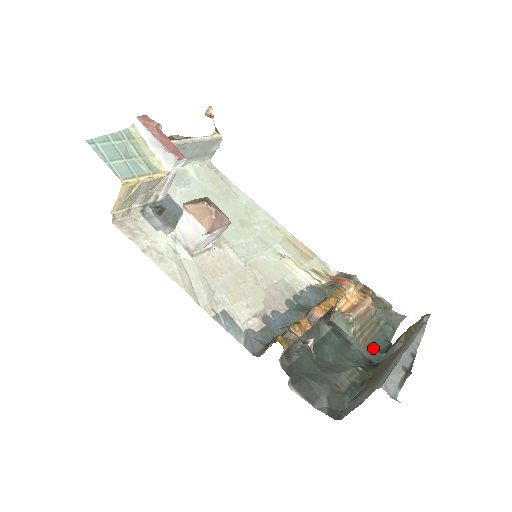
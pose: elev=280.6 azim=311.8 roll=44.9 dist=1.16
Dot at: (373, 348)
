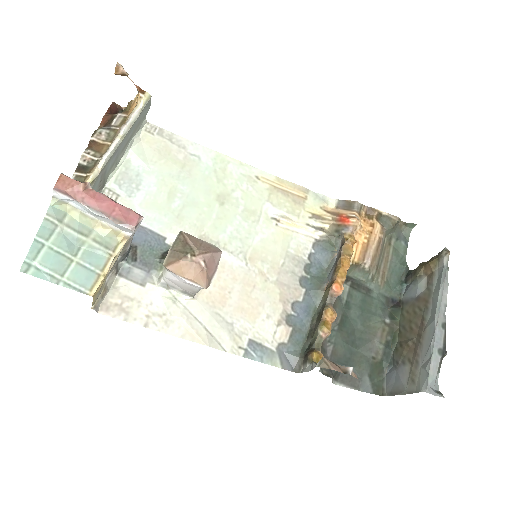
Dot at: (392, 282)
